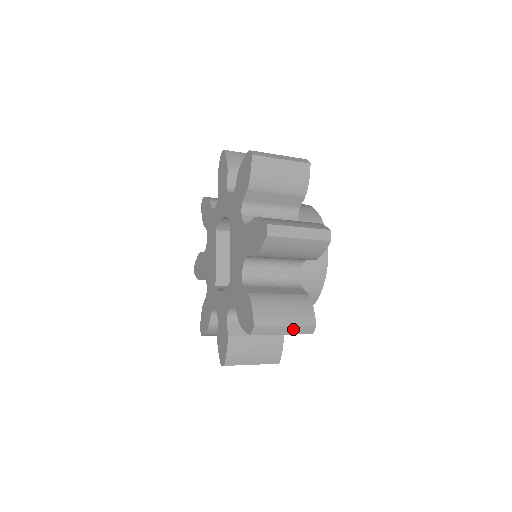
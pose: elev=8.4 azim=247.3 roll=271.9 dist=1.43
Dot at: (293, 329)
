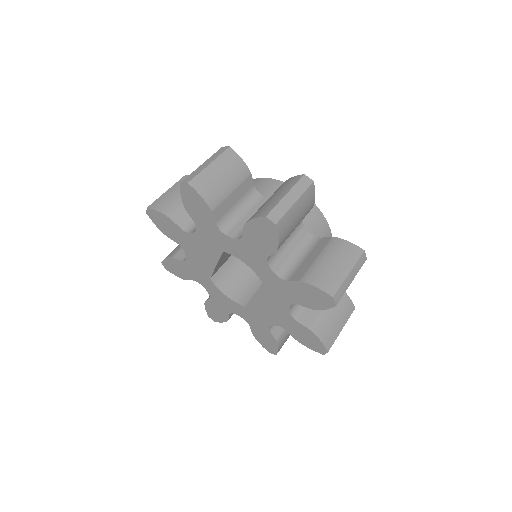
Dot at: occluded
